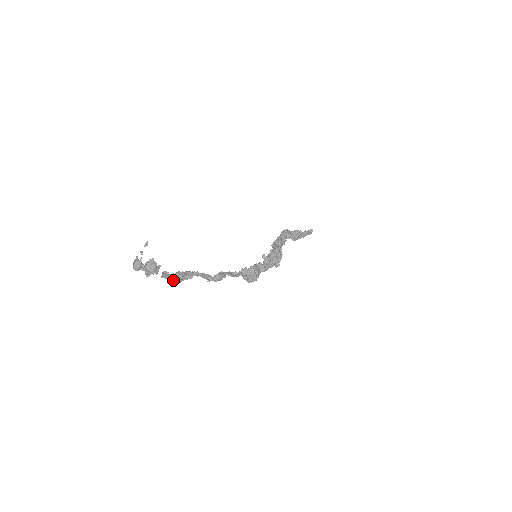
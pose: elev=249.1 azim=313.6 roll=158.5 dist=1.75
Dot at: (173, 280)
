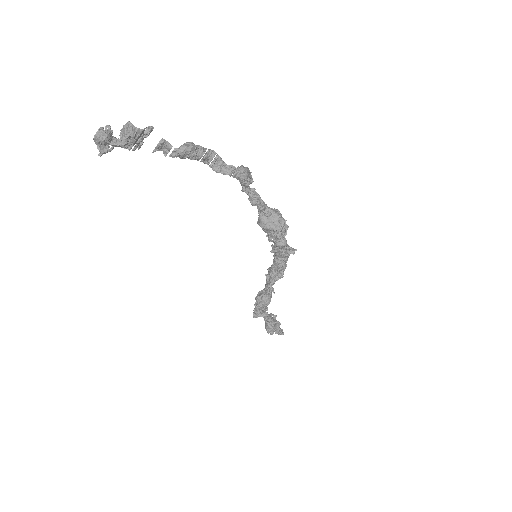
Dot at: (180, 146)
